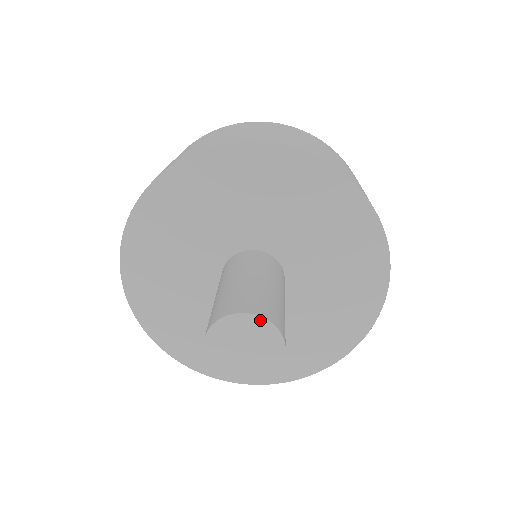
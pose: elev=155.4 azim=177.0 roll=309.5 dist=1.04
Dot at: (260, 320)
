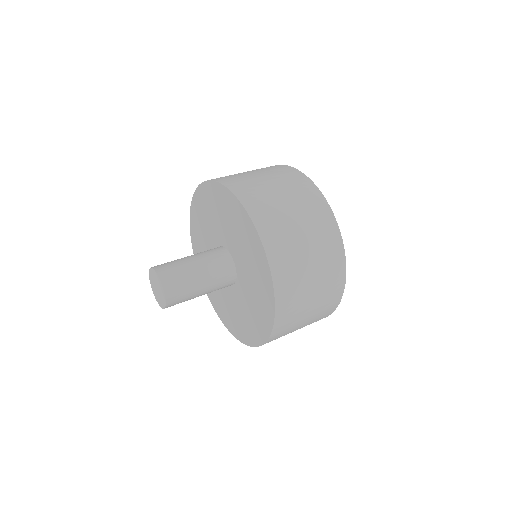
Dot at: (154, 271)
